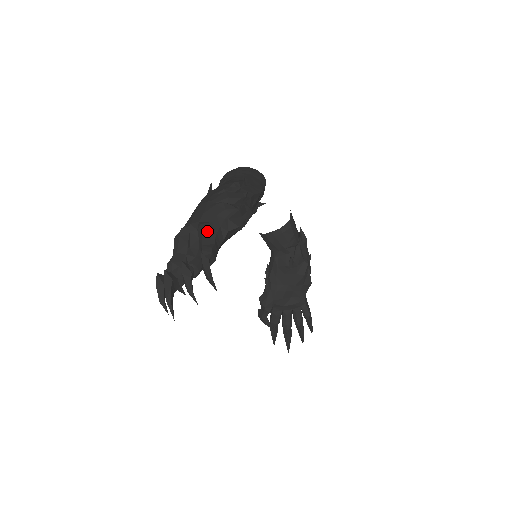
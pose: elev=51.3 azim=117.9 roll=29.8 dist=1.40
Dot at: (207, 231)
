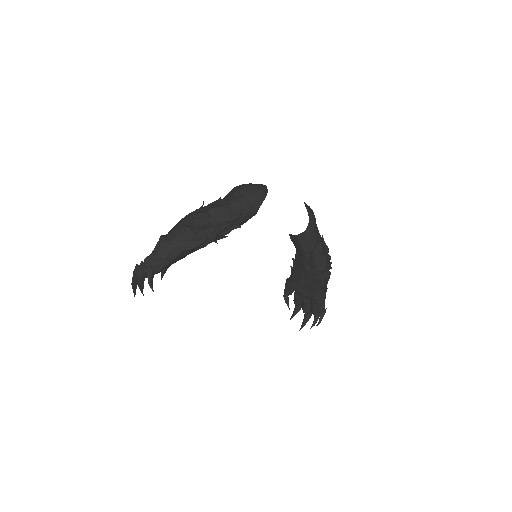
Dot at: (165, 247)
